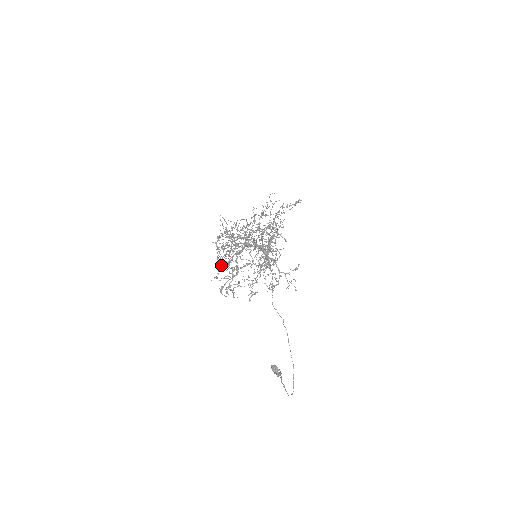
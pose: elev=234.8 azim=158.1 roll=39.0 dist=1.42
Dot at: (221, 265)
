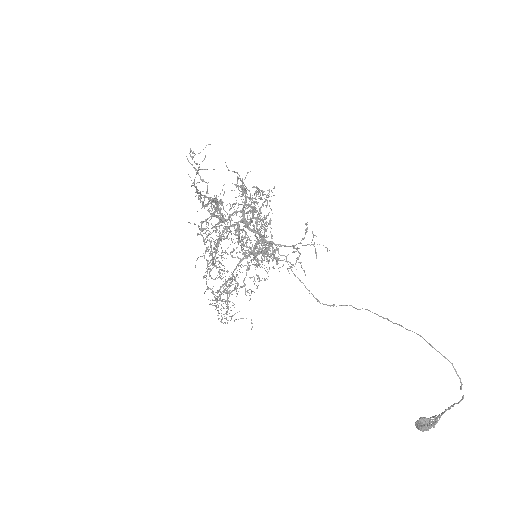
Dot at: occluded
